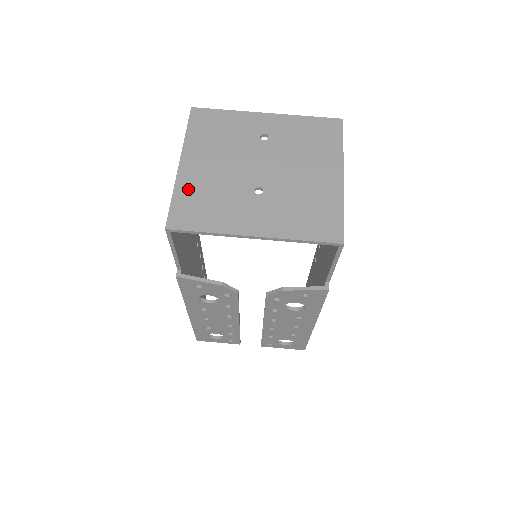
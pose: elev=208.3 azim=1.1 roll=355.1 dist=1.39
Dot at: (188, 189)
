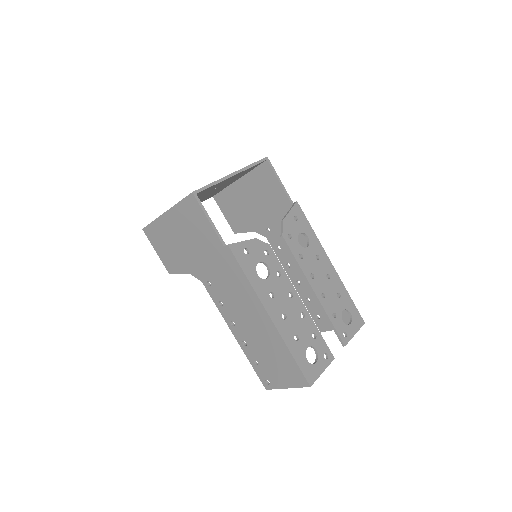
Dot at: occluded
